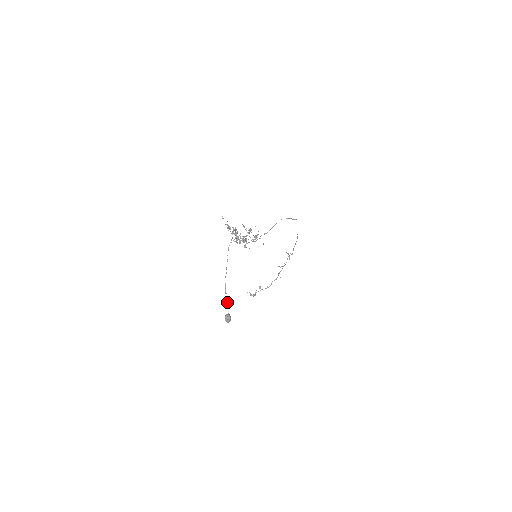
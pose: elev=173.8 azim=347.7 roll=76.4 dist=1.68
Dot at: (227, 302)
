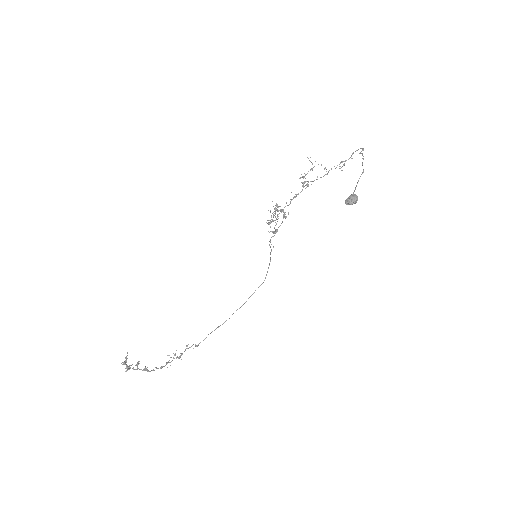
Dot at: occluded
